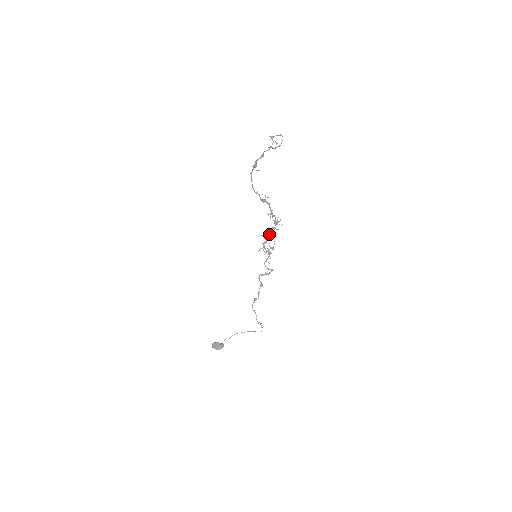
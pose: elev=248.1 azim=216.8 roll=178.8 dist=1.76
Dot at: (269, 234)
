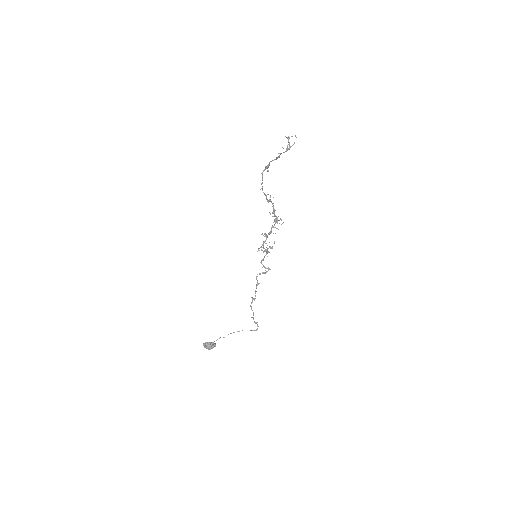
Dot at: (269, 233)
